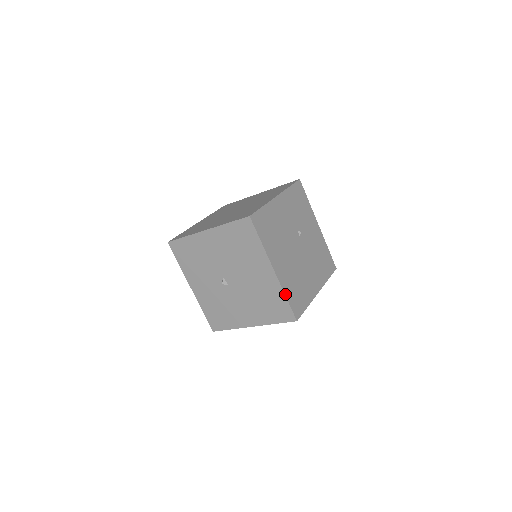
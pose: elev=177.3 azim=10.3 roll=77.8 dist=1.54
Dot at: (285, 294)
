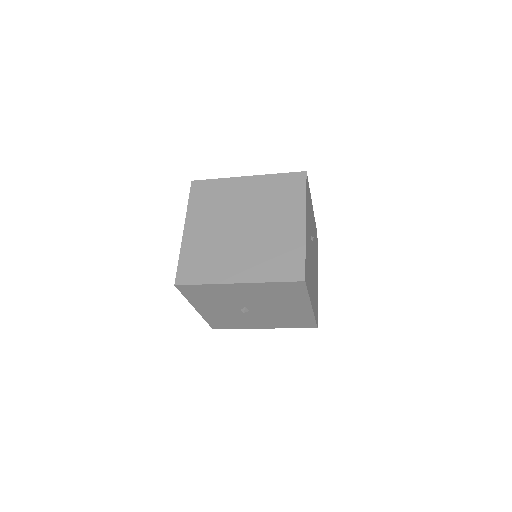
Dot at: (315, 317)
